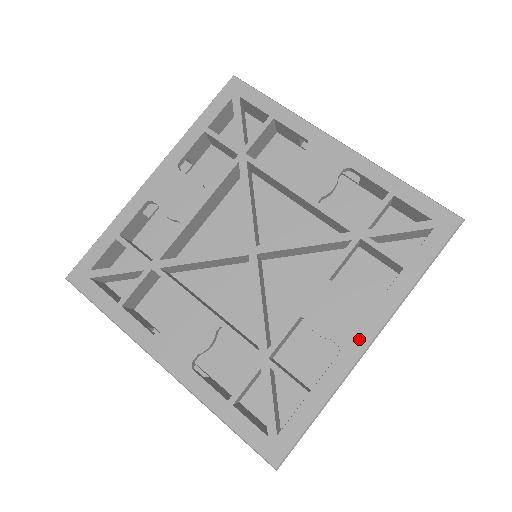
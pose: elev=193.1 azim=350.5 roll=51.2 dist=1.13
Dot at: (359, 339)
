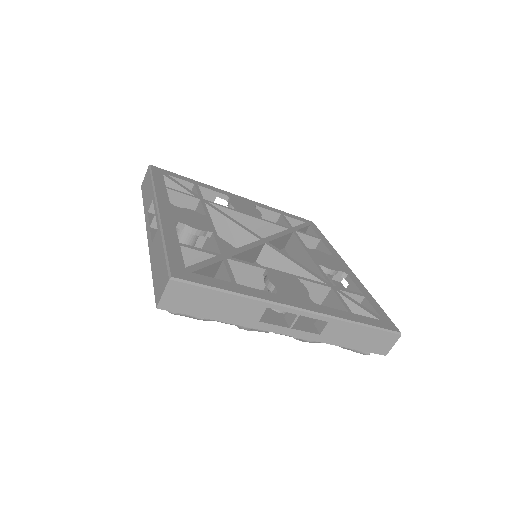
Dot at: (345, 268)
